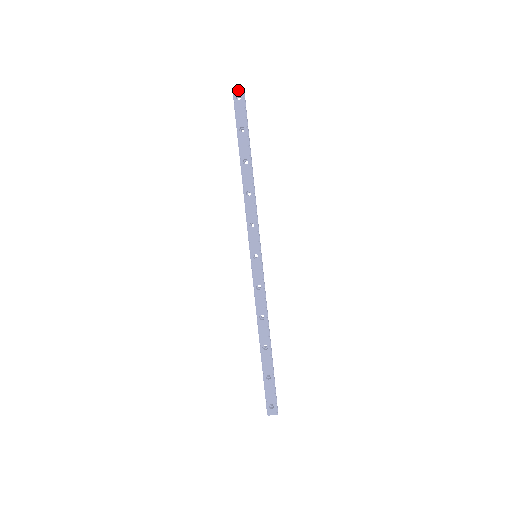
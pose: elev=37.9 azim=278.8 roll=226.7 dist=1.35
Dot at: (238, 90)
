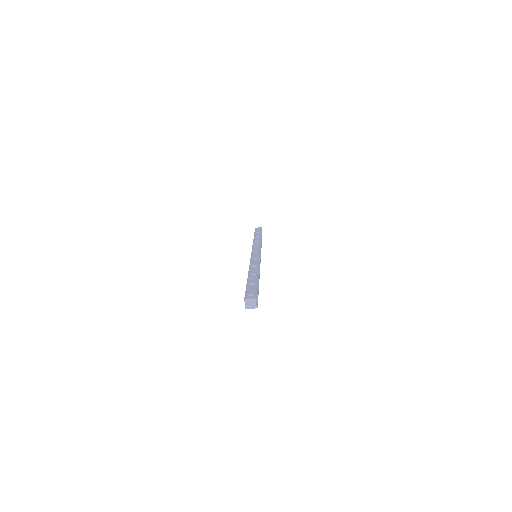
Dot at: (259, 228)
